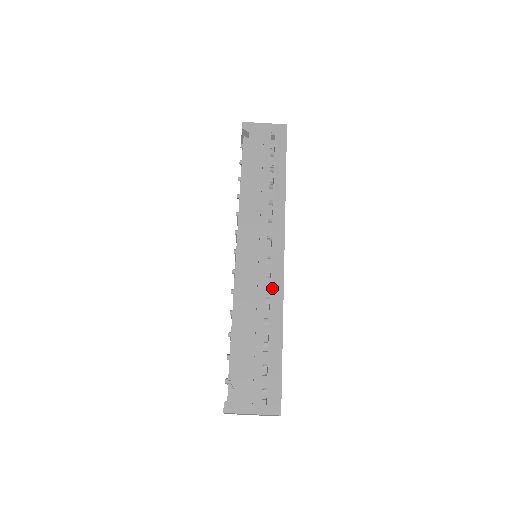
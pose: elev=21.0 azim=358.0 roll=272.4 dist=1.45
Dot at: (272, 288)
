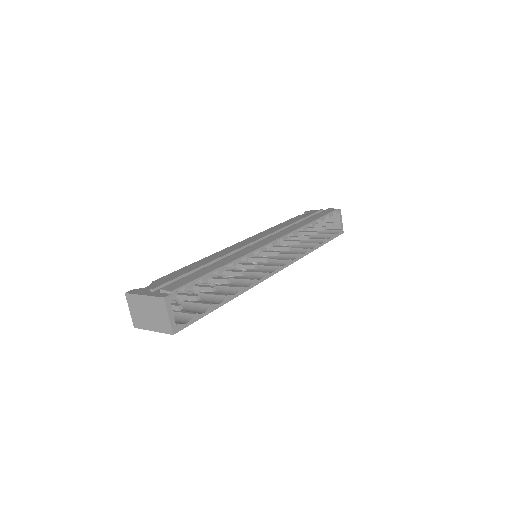
Dot at: (242, 250)
